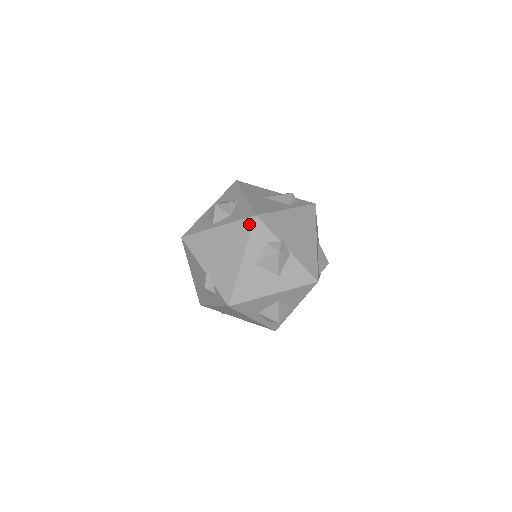
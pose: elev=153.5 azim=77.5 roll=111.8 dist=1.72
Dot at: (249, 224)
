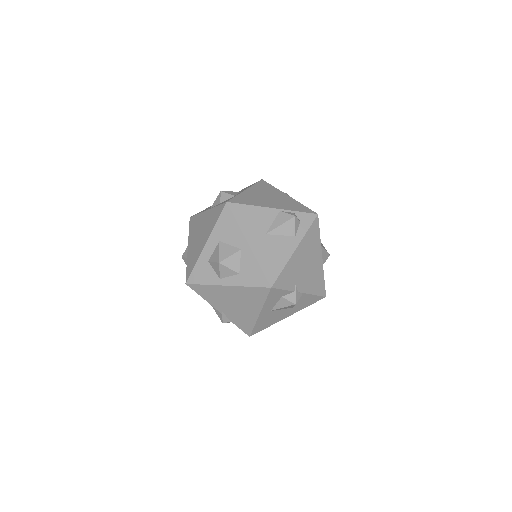
Dot at: (264, 292)
